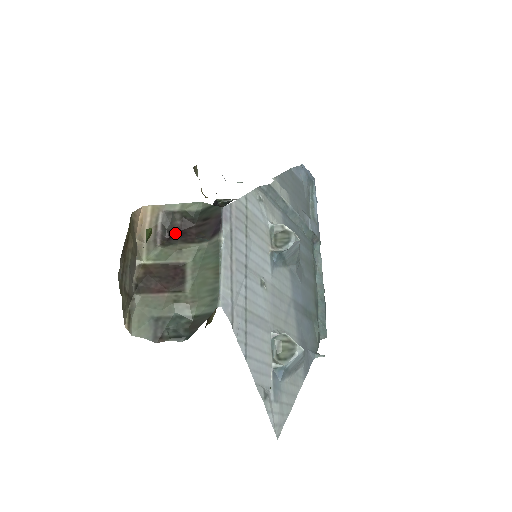
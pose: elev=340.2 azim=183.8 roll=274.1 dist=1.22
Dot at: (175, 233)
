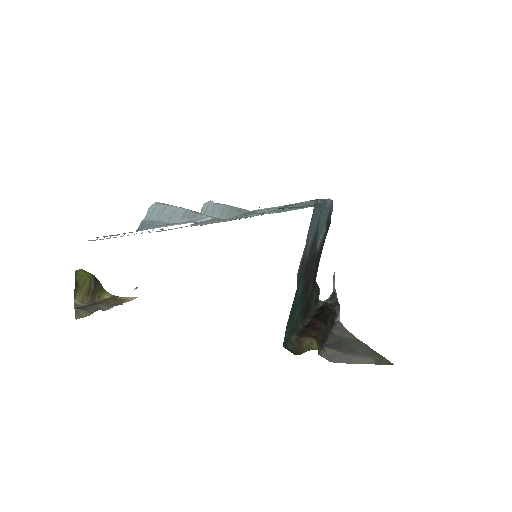
Dot at: occluded
